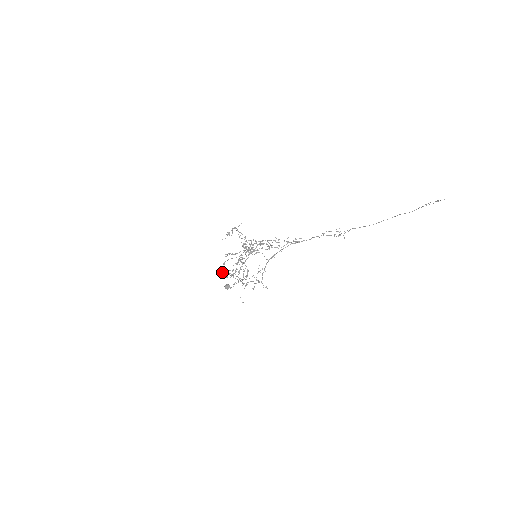
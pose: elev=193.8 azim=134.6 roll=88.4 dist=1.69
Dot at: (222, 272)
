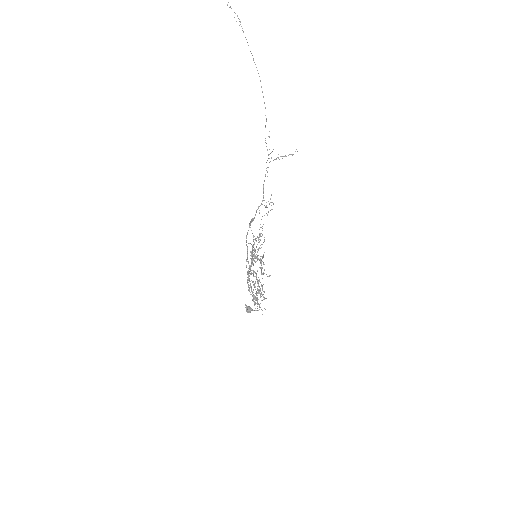
Dot at: occluded
